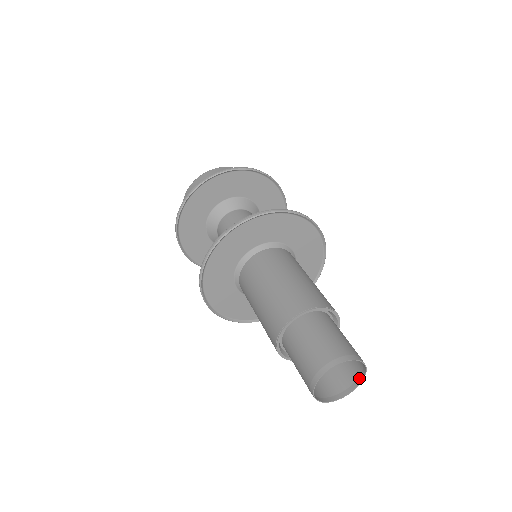
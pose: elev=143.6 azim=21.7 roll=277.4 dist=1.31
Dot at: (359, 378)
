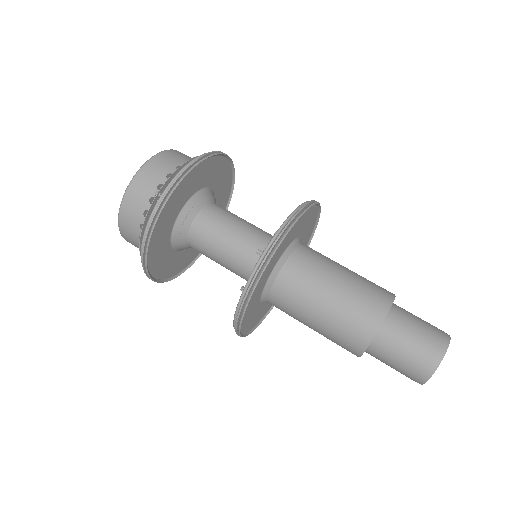
Dot at: occluded
